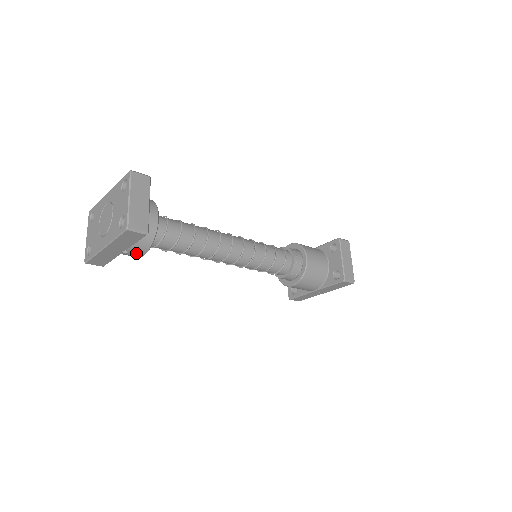
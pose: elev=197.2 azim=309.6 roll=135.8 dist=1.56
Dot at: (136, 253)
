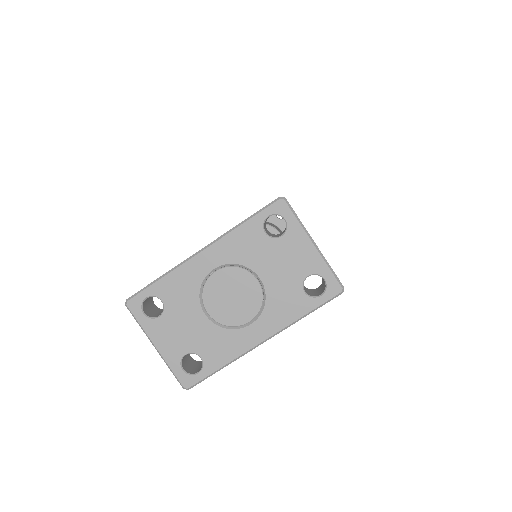
Dot at: occluded
